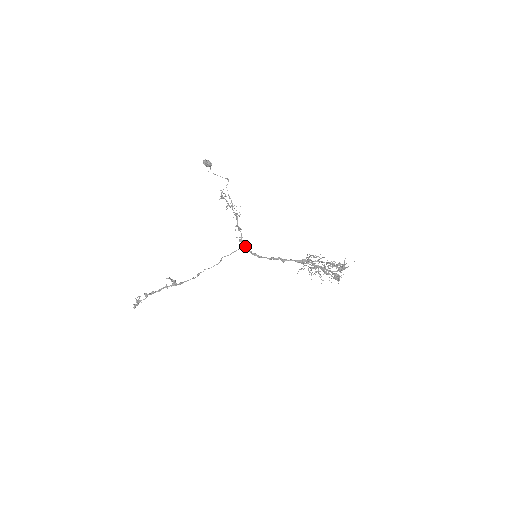
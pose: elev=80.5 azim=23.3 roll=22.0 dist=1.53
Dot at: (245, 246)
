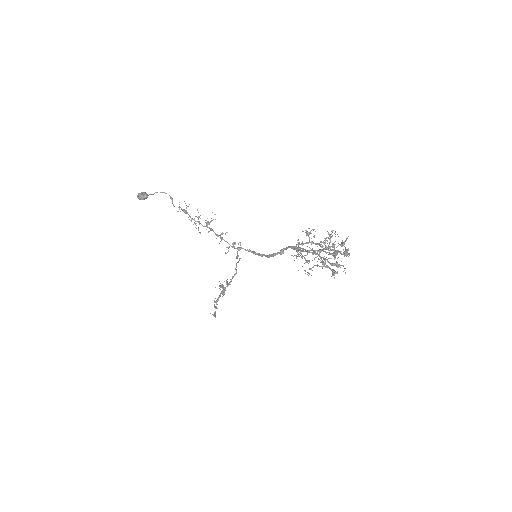
Dot at: occluded
